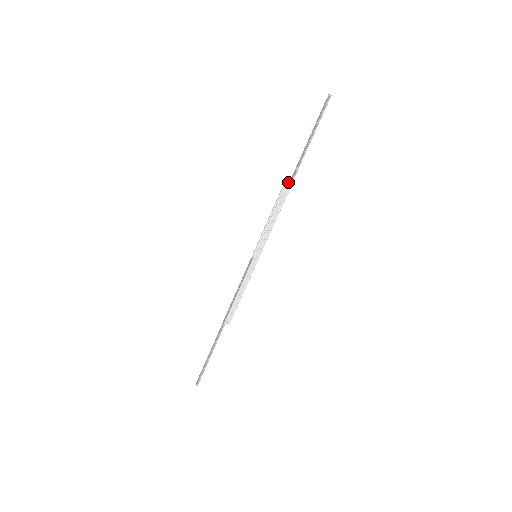
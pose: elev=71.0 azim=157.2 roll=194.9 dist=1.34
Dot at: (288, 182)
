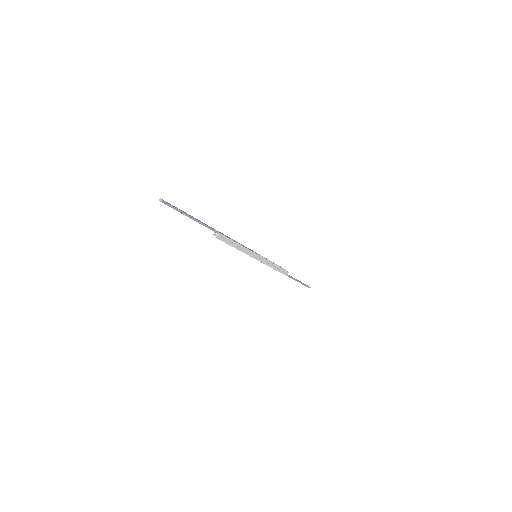
Dot at: (217, 237)
